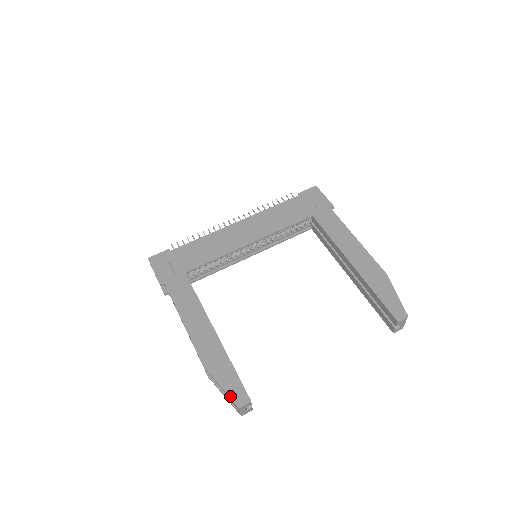
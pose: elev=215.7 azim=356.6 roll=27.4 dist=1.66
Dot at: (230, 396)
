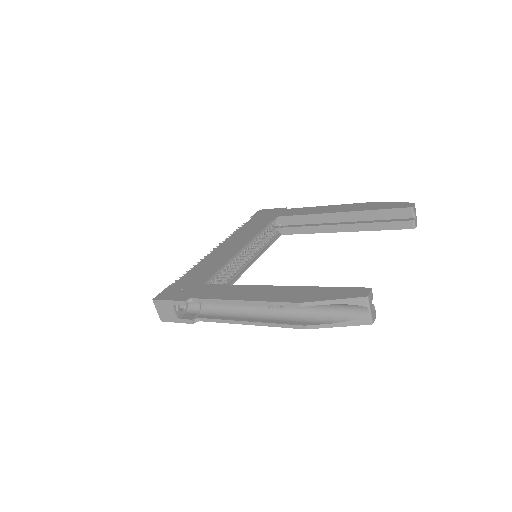
Dot at: (349, 297)
